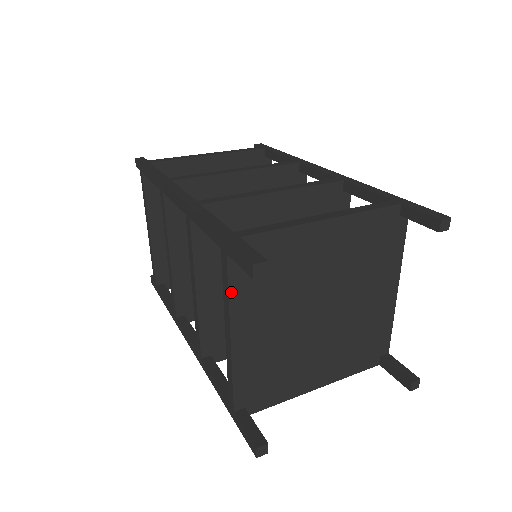
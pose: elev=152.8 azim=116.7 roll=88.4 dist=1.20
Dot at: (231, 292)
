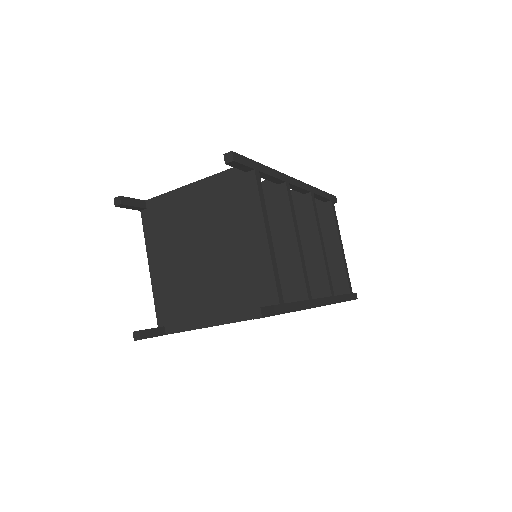
Dot at: (145, 235)
